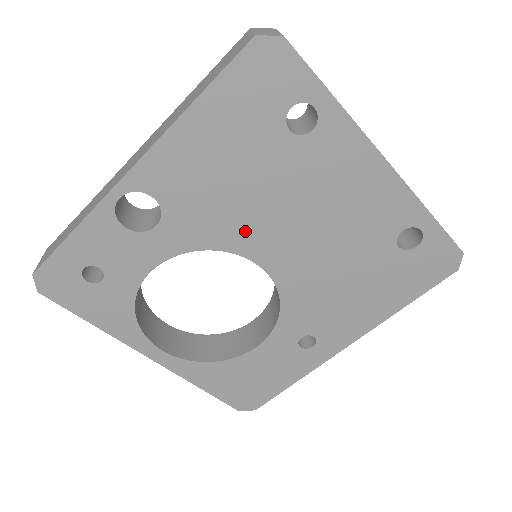
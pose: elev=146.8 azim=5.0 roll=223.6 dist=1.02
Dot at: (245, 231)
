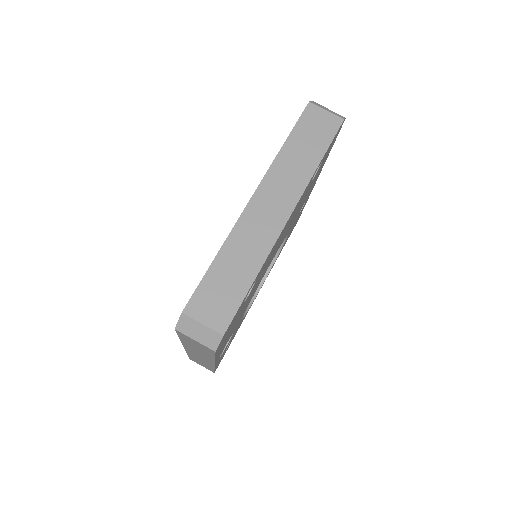
Dot at: (258, 284)
